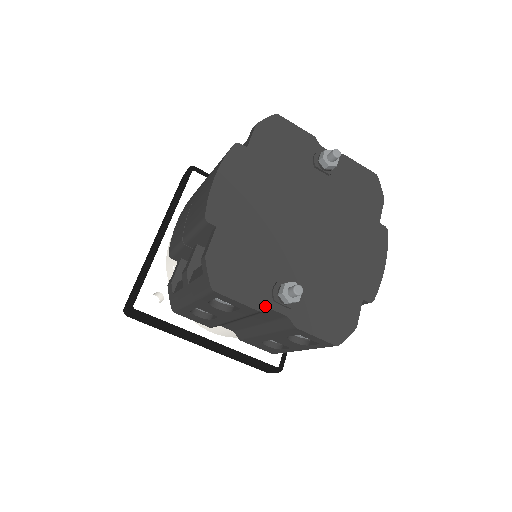
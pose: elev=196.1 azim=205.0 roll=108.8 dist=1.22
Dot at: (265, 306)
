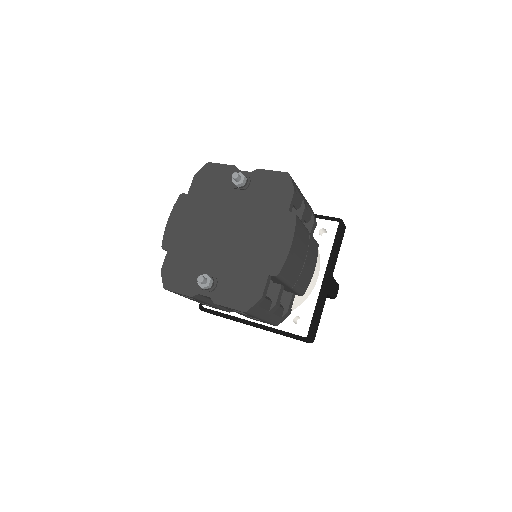
Dot at: (195, 293)
